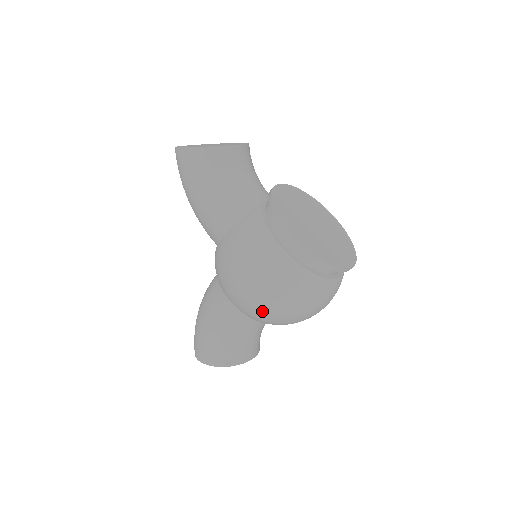
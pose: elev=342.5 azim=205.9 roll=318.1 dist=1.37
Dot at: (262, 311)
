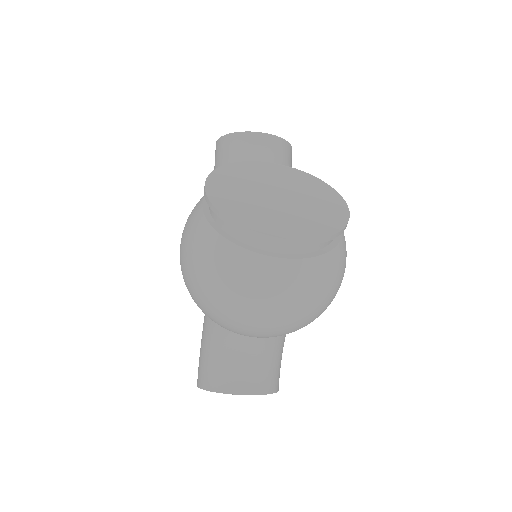
Dot at: (189, 290)
